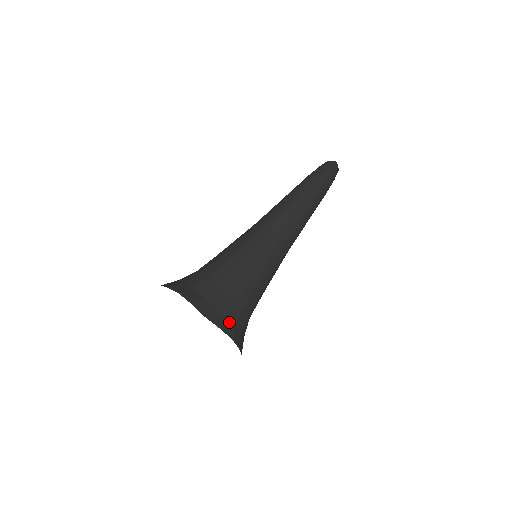
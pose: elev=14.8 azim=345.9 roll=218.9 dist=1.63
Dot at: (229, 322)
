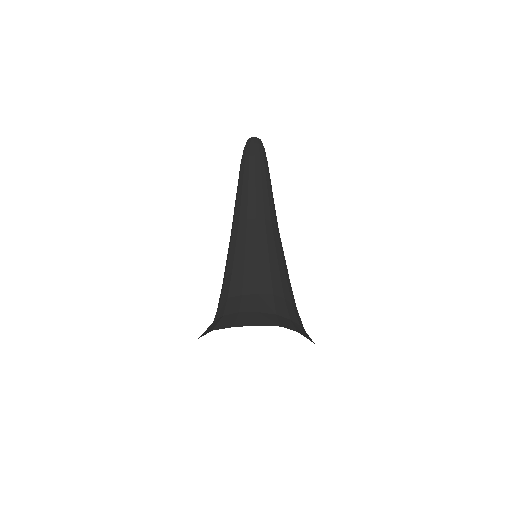
Dot at: occluded
